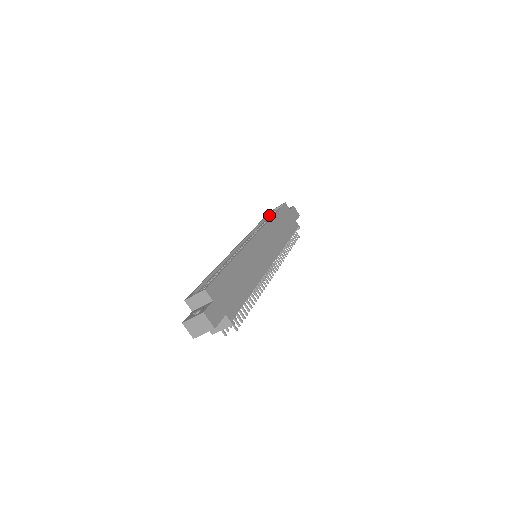
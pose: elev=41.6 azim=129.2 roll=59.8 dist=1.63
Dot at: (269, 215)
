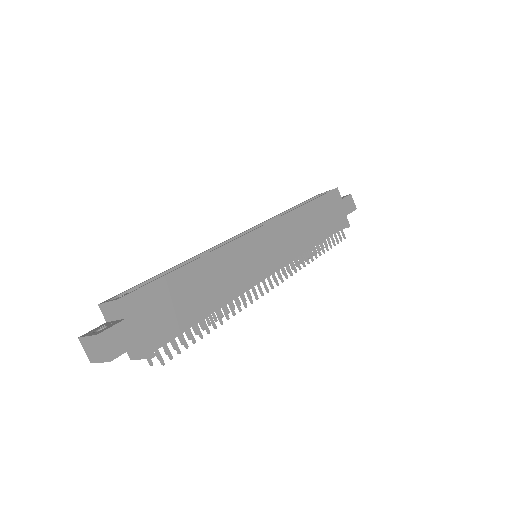
Dot at: occluded
